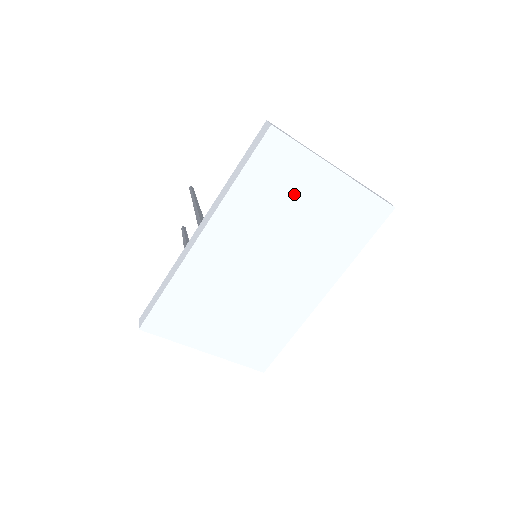
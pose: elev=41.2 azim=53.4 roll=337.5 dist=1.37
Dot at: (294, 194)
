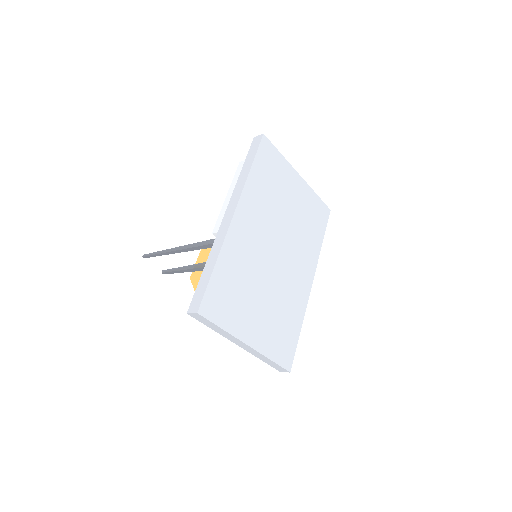
Dot at: (282, 188)
